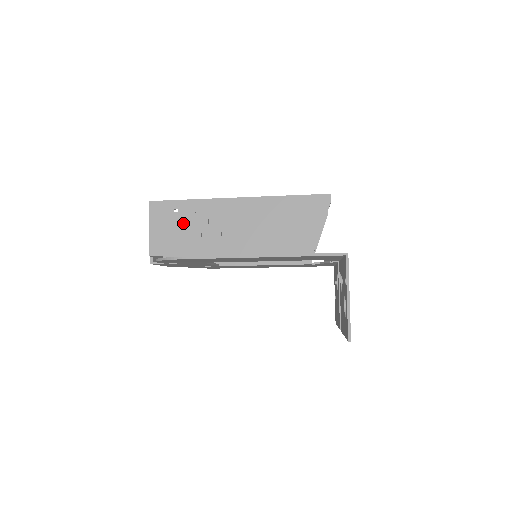
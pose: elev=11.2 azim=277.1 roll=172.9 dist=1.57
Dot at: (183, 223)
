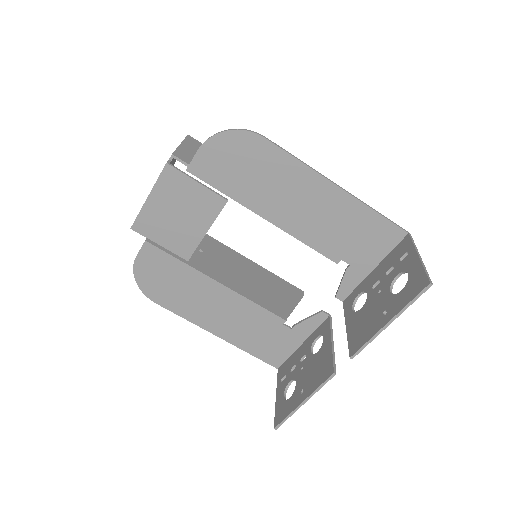
Dot at: occluded
